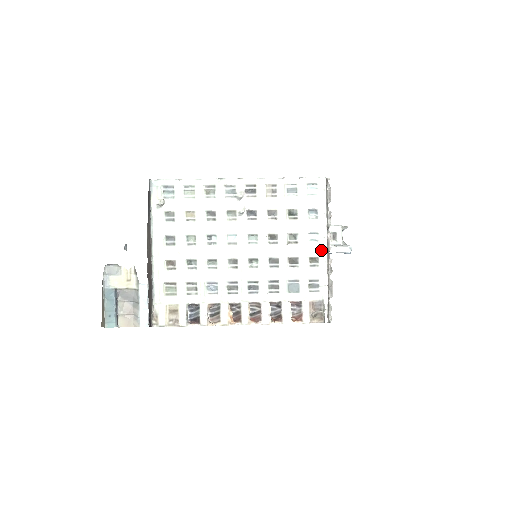
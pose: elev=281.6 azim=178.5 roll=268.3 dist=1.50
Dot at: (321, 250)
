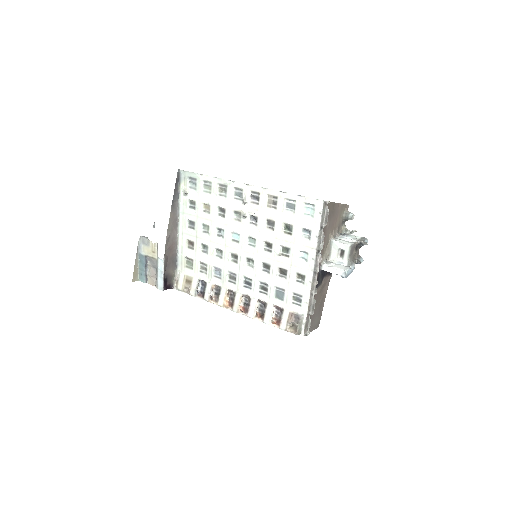
Dot at: (308, 270)
